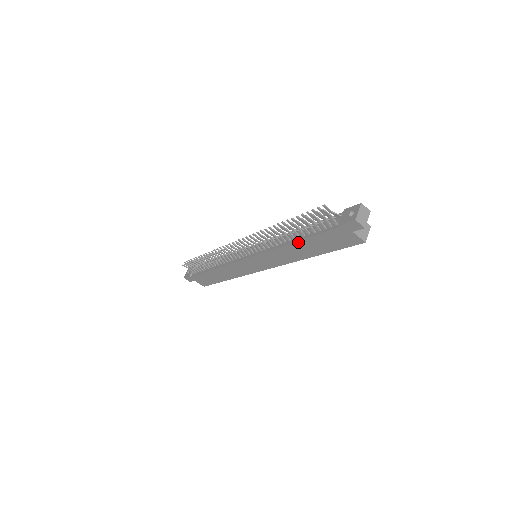
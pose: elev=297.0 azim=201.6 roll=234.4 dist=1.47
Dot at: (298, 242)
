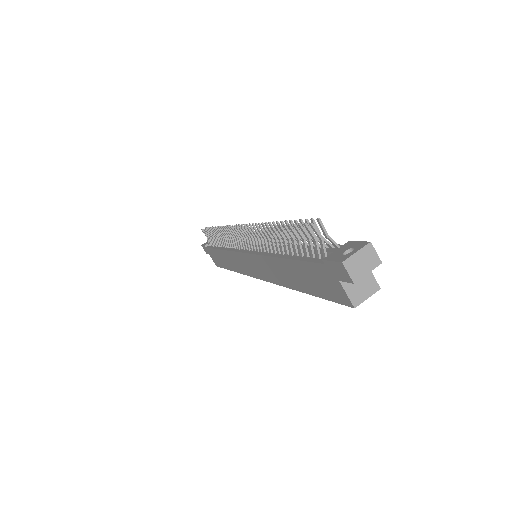
Dot at: (283, 259)
